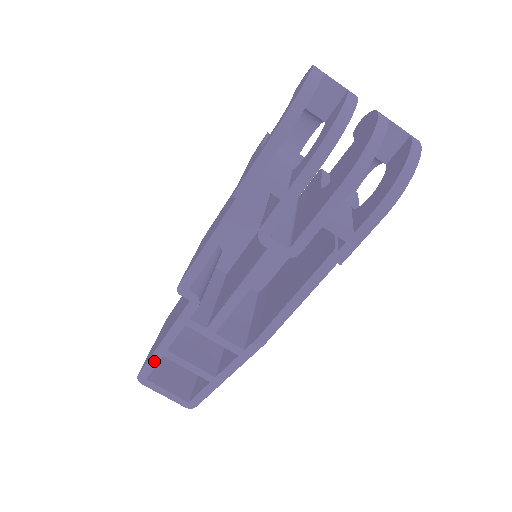
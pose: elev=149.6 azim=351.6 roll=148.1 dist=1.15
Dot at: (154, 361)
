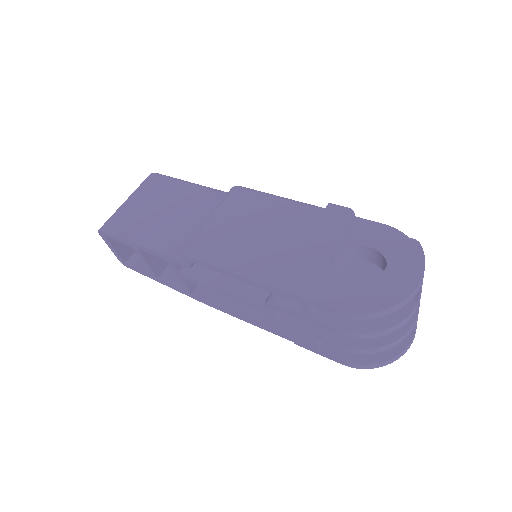
Dot at: (122, 241)
